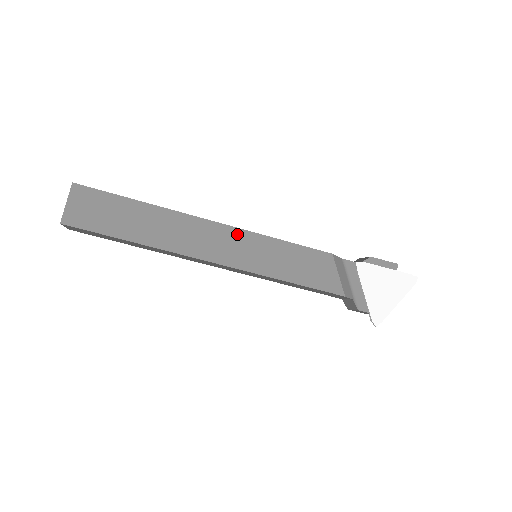
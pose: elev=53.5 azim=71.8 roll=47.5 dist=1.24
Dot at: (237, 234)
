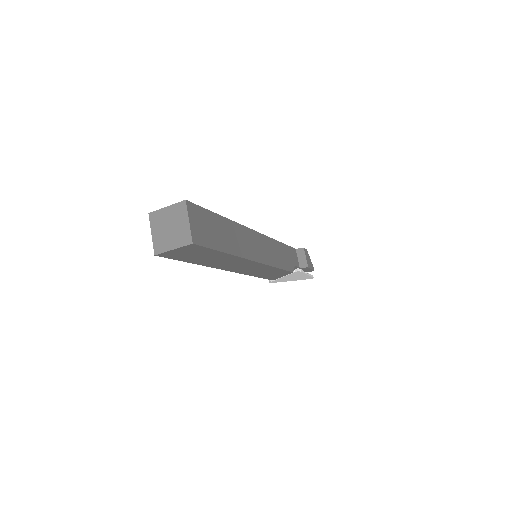
Dot at: (260, 266)
